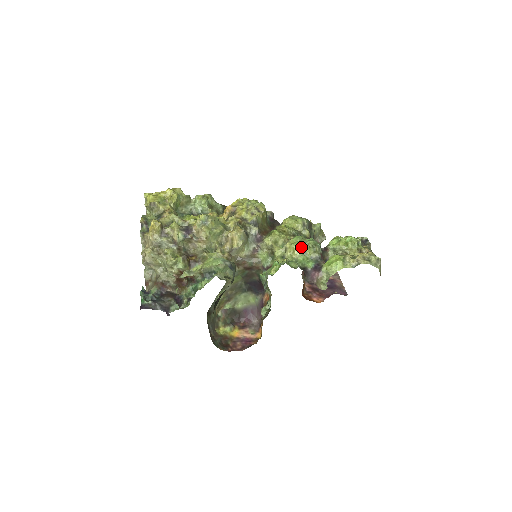
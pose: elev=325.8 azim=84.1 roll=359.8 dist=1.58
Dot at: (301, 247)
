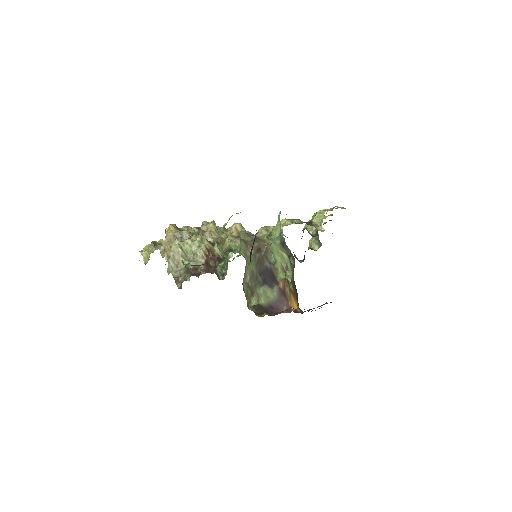
Dot at: (288, 220)
